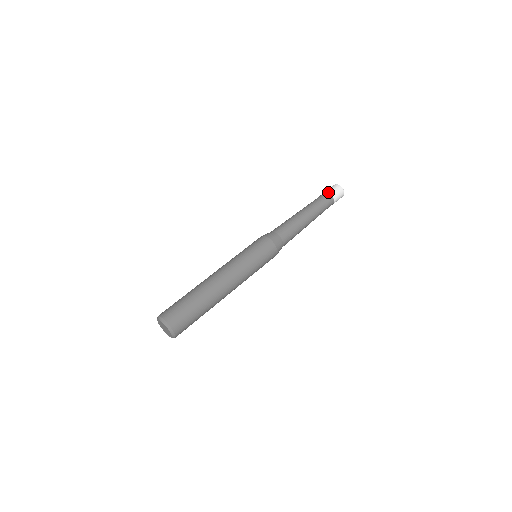
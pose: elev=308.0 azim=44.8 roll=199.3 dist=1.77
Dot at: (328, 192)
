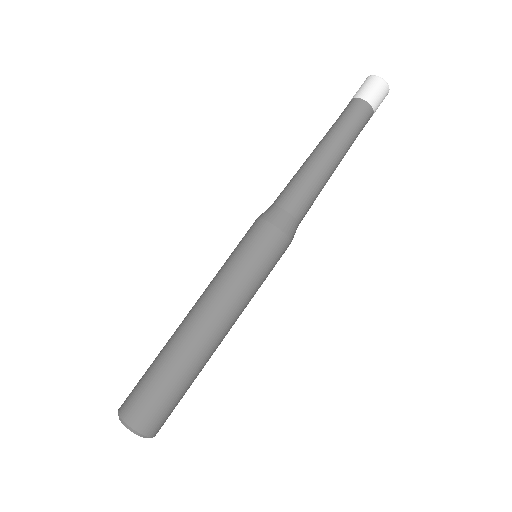
Dot at: (360, 97)
